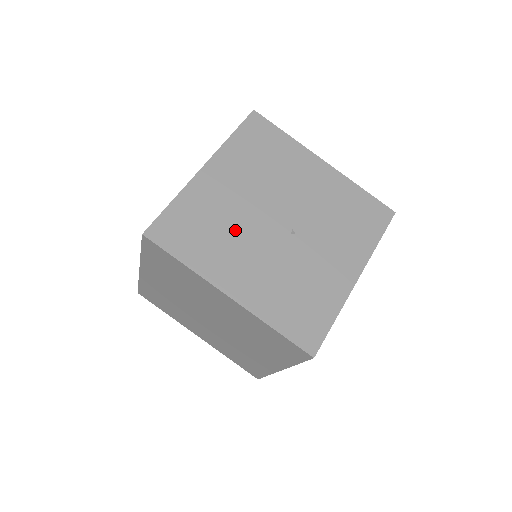
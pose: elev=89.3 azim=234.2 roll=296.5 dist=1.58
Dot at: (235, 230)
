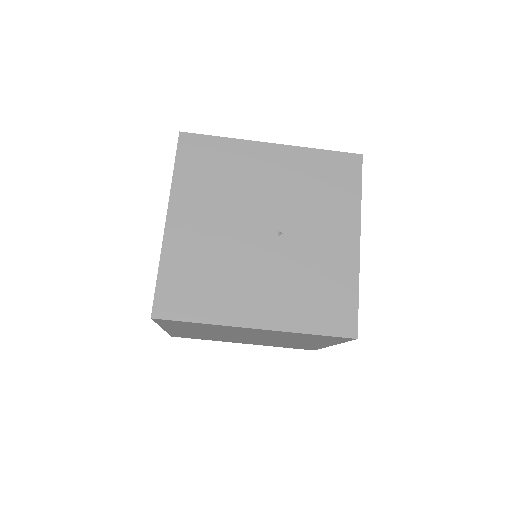
Dot at: (228, 264)
